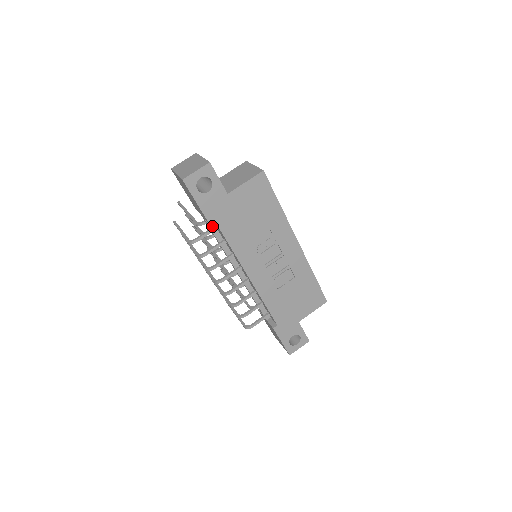
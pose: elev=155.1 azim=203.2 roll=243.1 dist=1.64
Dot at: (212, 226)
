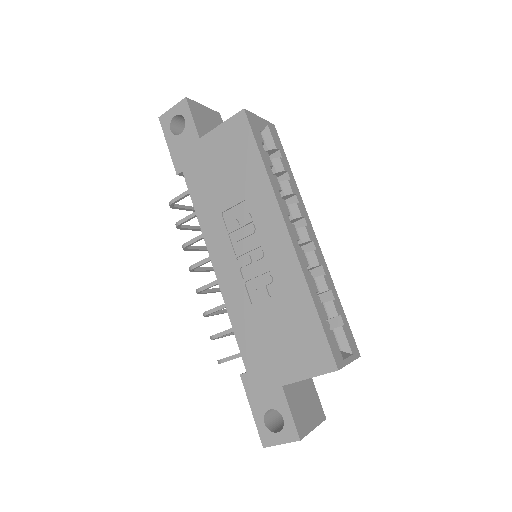
Dot at: occluded
